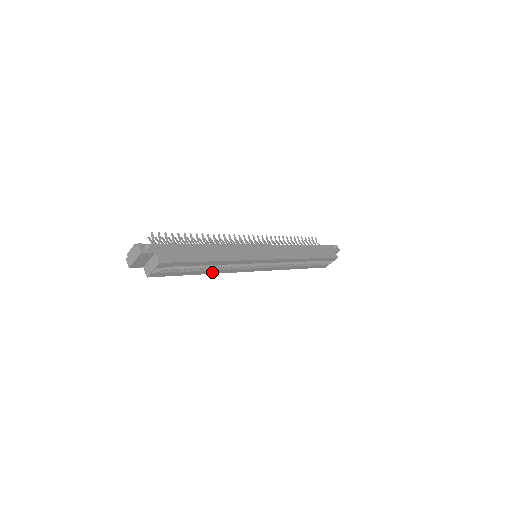
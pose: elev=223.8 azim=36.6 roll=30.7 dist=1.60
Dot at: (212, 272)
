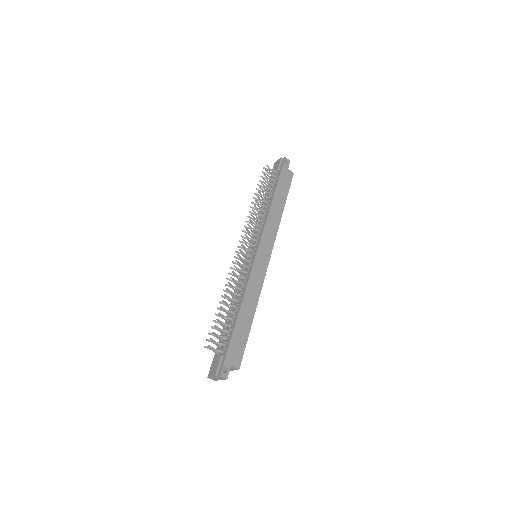
Dot at: occluded
